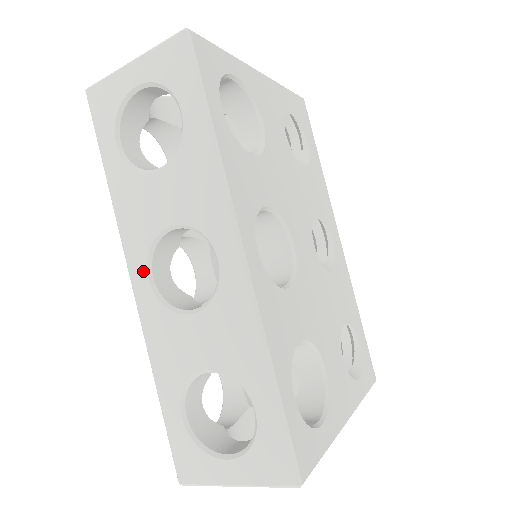
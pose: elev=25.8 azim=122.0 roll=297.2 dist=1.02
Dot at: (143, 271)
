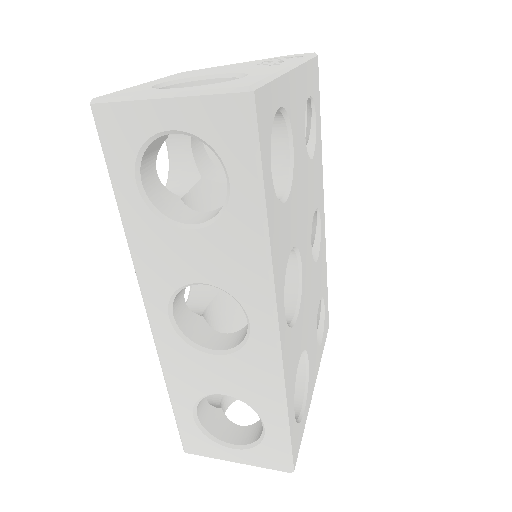
Dot at: (163, 309)
